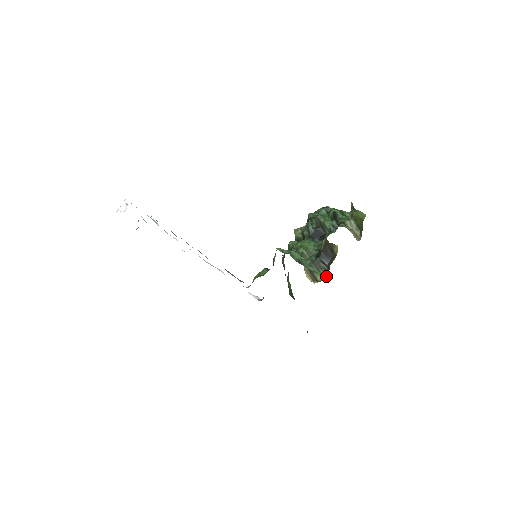
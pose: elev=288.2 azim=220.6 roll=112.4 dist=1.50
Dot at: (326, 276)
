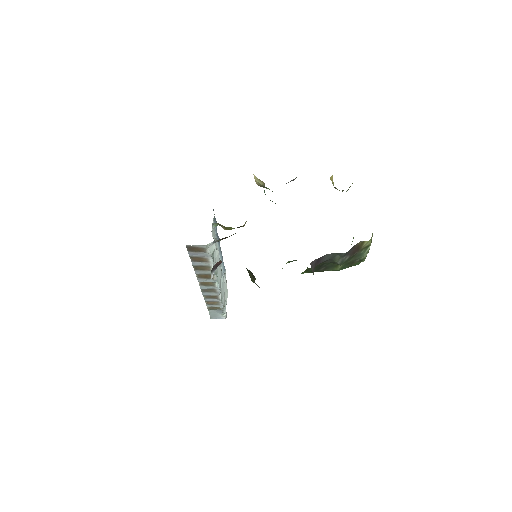
Dot at: occluded
